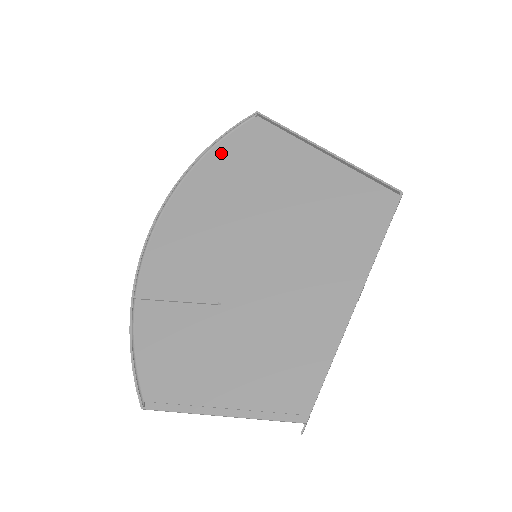
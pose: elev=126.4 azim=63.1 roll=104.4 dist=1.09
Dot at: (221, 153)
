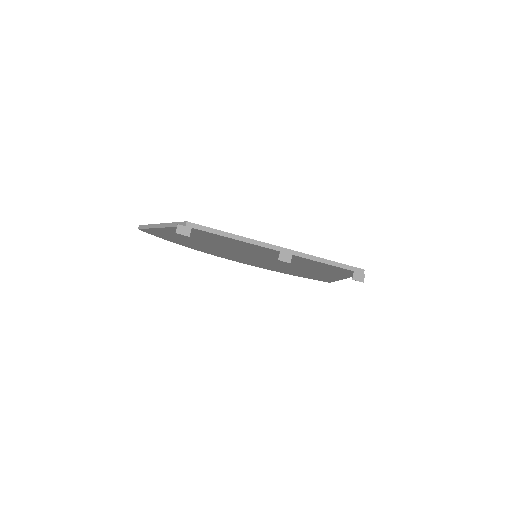
Dot at: occluded
